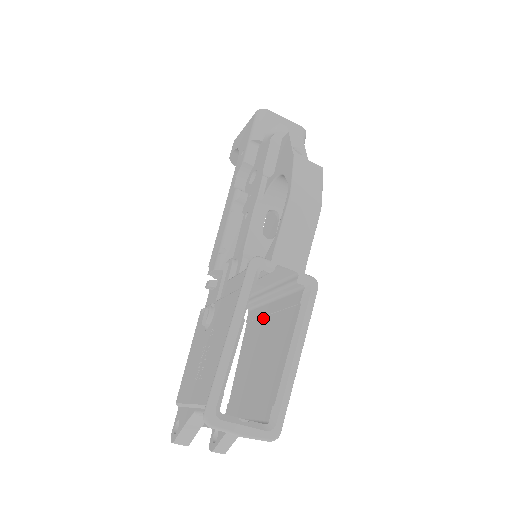
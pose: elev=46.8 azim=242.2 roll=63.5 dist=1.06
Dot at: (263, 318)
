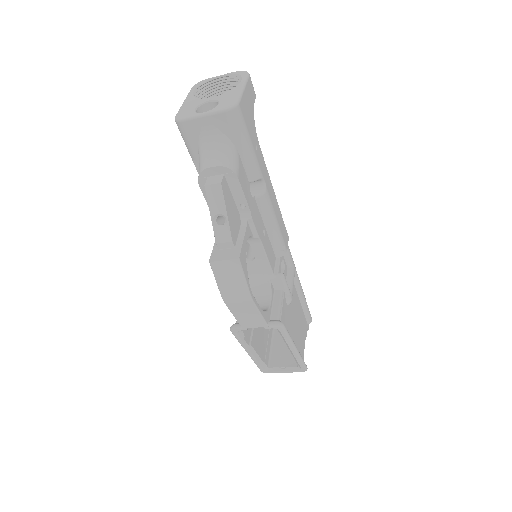
Dot at: occluded
